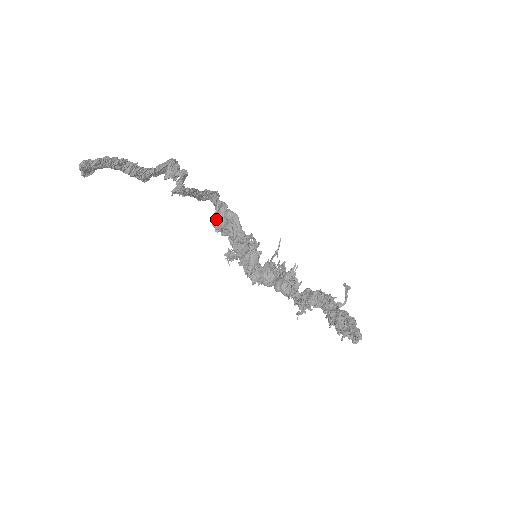
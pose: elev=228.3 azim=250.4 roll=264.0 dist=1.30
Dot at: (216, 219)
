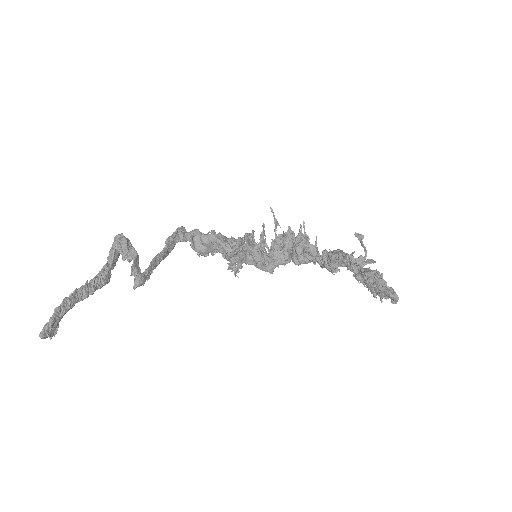
Dot at: (196, 251)
